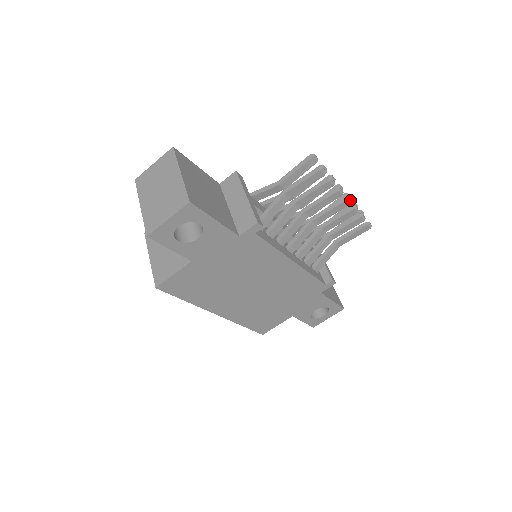
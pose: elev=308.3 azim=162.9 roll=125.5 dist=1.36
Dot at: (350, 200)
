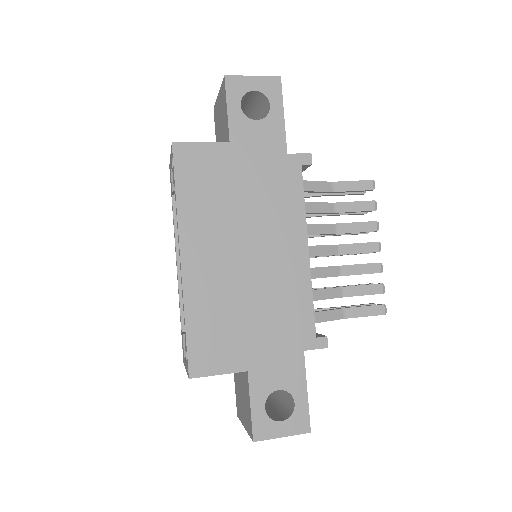
Dot at: (380, 248)
